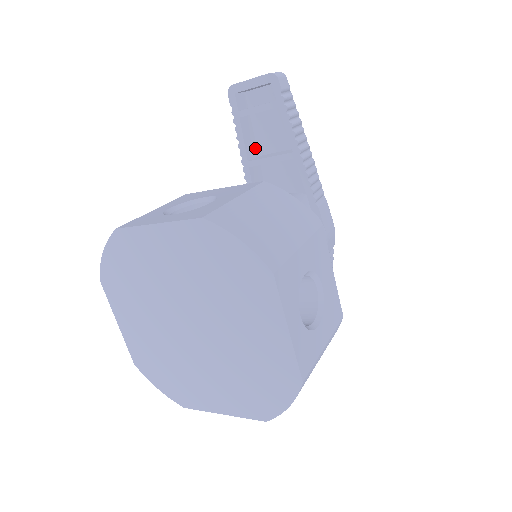
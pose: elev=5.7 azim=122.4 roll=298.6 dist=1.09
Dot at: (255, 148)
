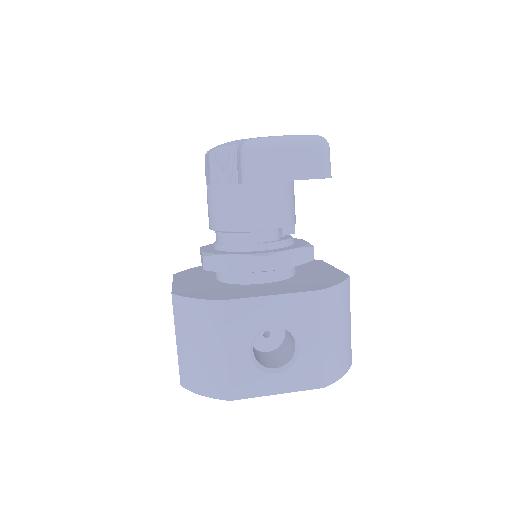
Dot at: occluded
